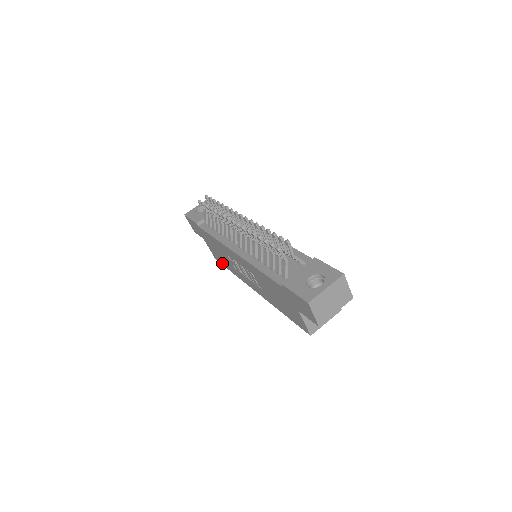
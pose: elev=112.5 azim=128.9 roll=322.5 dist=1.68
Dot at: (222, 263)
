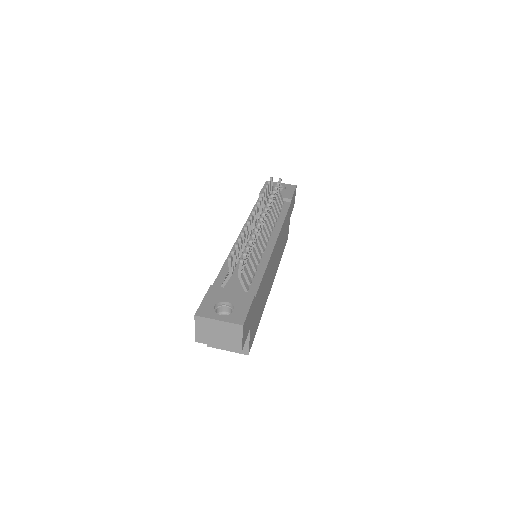
Dot at: occluded
